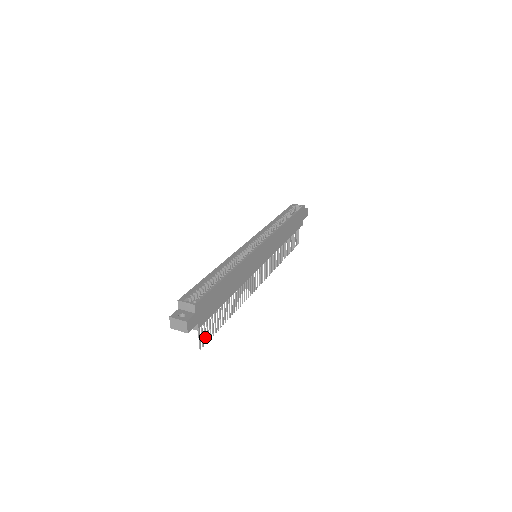
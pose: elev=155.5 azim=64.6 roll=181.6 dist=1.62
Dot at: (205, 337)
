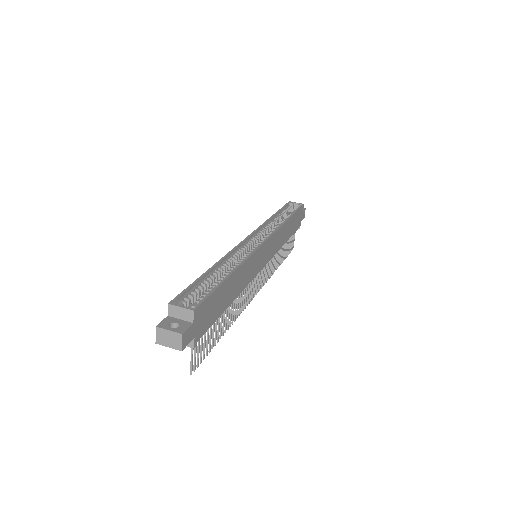
Dot at: (198, 357)
